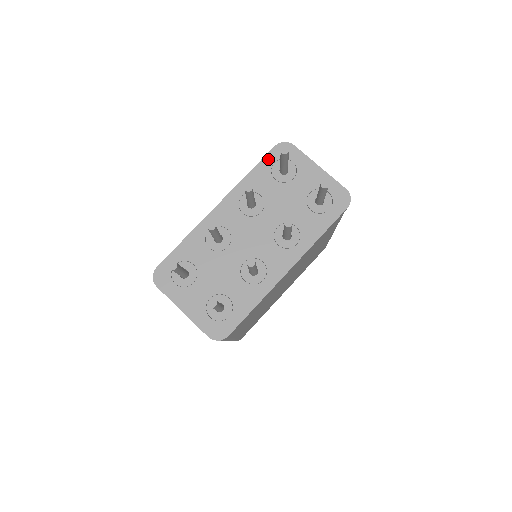
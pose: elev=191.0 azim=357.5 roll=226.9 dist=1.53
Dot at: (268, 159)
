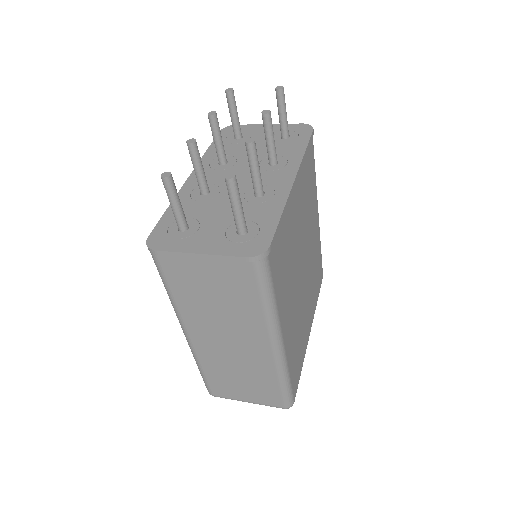
Dot at: occluded
